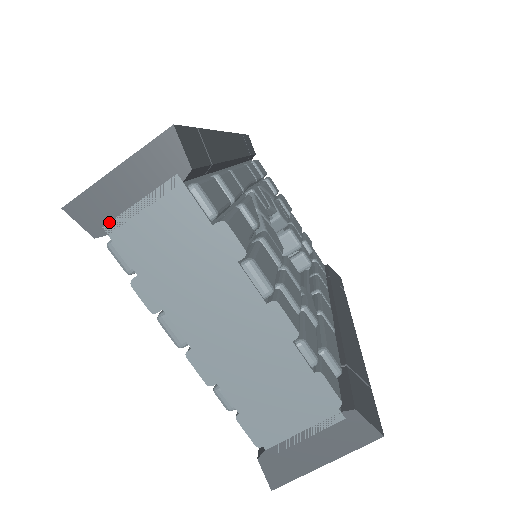
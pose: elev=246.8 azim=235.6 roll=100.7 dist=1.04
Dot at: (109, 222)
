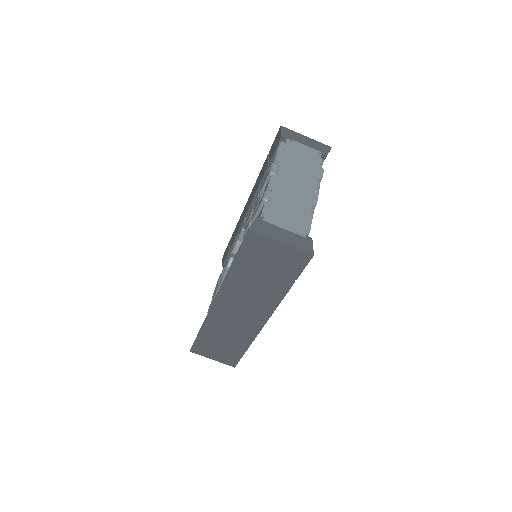
Dot at: (290, 139)
